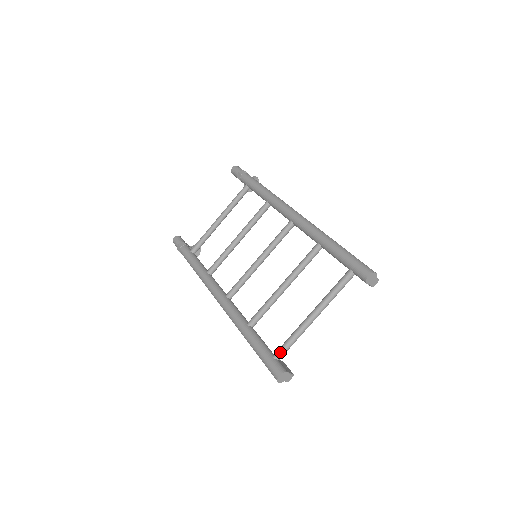
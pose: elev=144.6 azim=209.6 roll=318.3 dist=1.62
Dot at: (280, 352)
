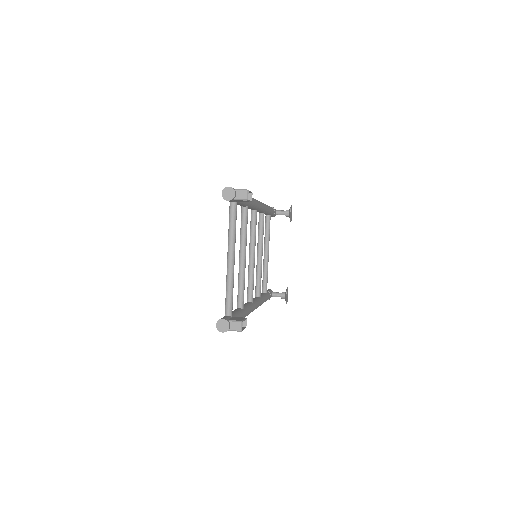
Dot at: (225, 308)
